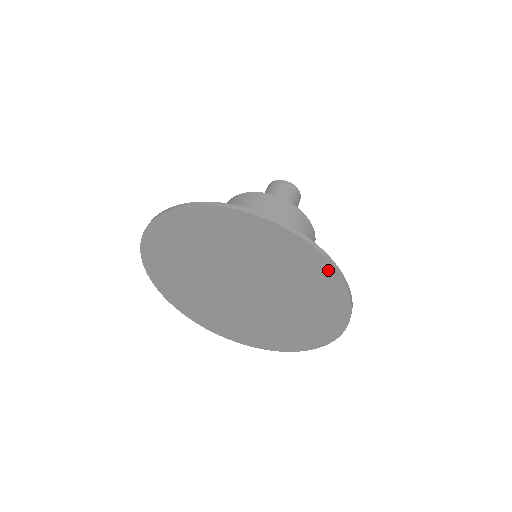
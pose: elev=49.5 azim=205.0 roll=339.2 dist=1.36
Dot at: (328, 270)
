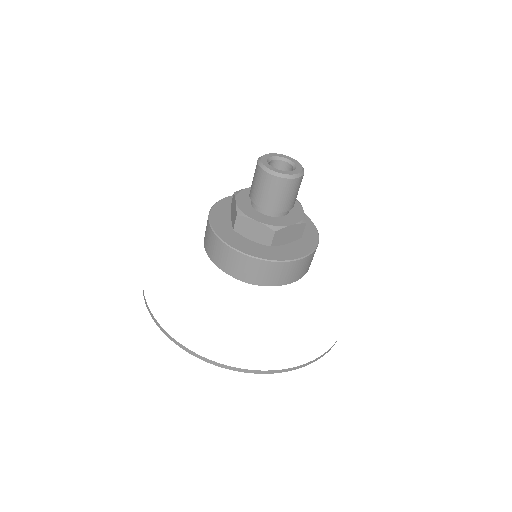
Dot at: occluded
